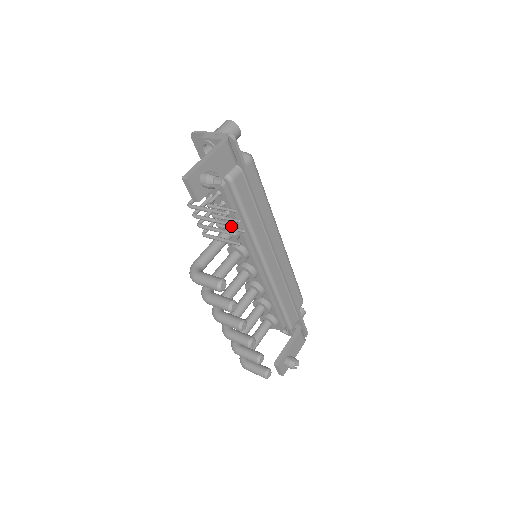
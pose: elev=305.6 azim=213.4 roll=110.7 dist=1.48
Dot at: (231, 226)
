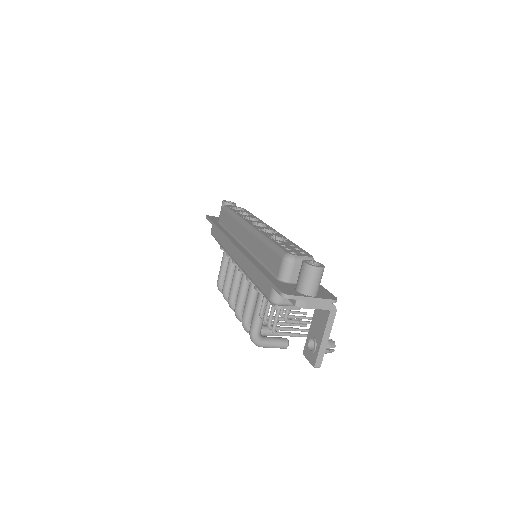
Dot at: occluded
